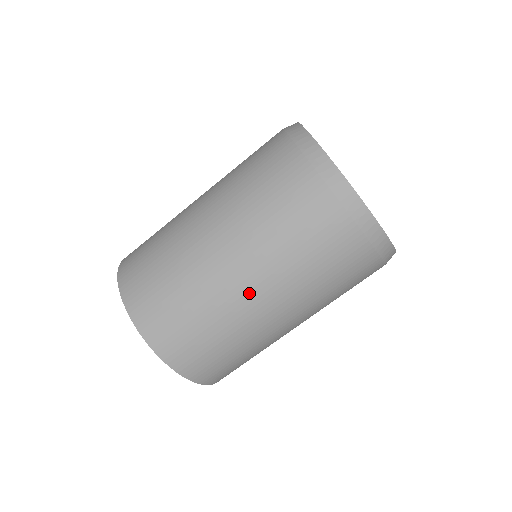
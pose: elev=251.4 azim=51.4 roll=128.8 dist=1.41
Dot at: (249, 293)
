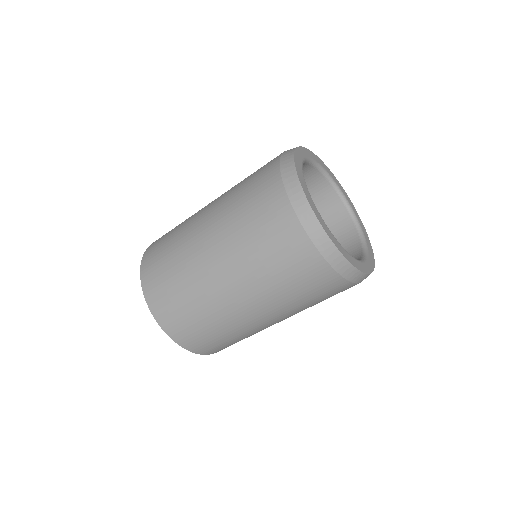
Dot at: (275, 323)
